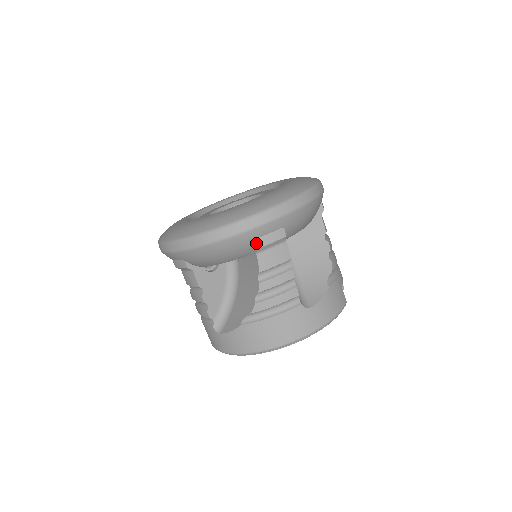
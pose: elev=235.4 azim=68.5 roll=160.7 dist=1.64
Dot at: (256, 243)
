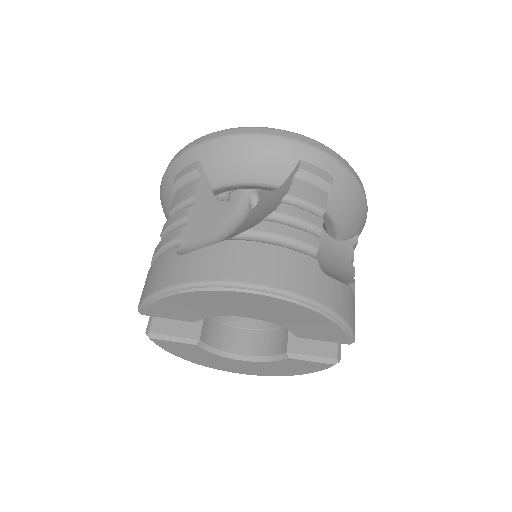
Dot at: (301, 163)
